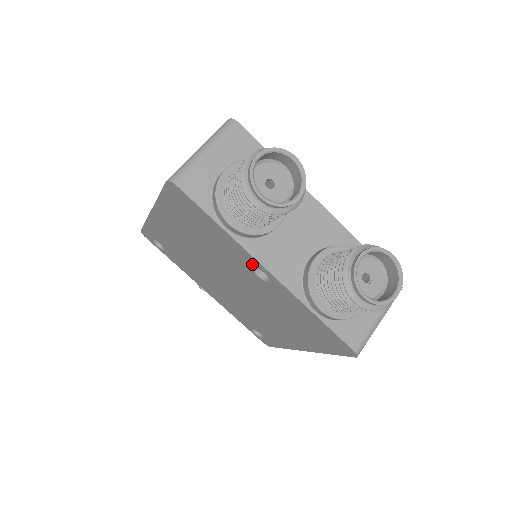
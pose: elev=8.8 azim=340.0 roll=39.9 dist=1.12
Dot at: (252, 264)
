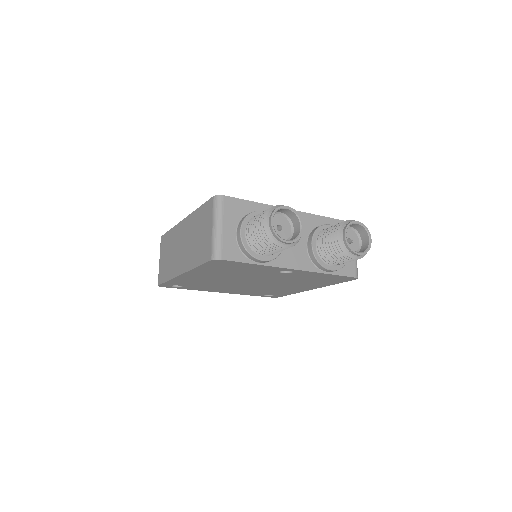
Dot at: (279, 270)
